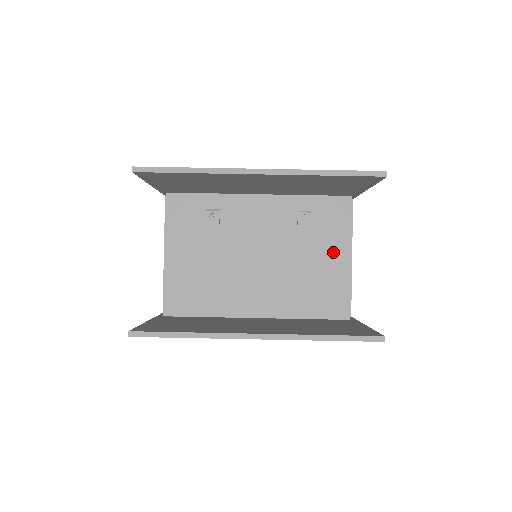
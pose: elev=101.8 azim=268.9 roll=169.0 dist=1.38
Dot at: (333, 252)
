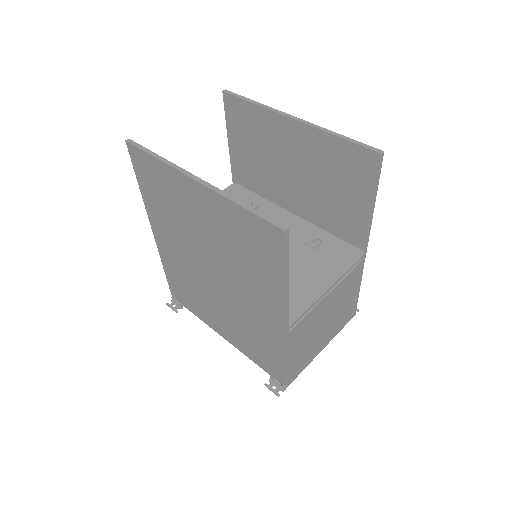
Dot at: (316, 275)
